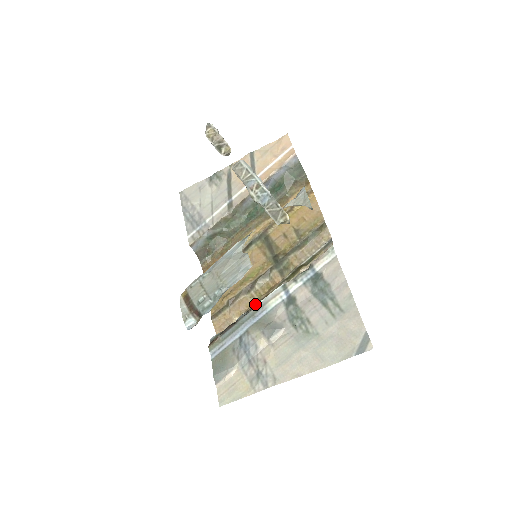
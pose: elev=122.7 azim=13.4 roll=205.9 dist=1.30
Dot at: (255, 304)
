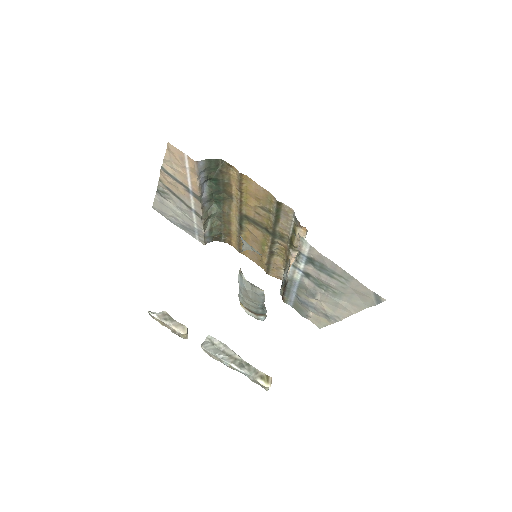
Dot at: (285, 263)
